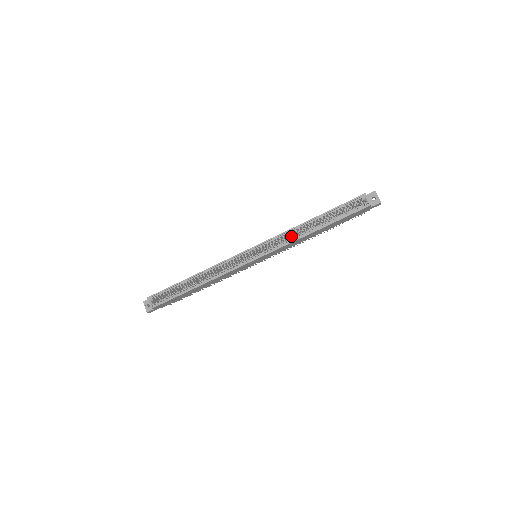
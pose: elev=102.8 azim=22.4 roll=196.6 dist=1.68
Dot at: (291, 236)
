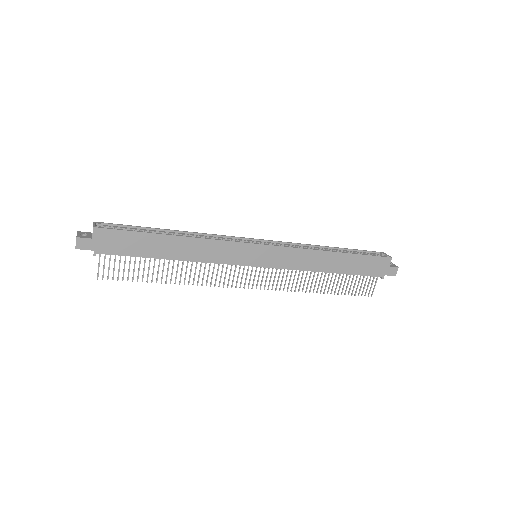
Dot at: occluded
